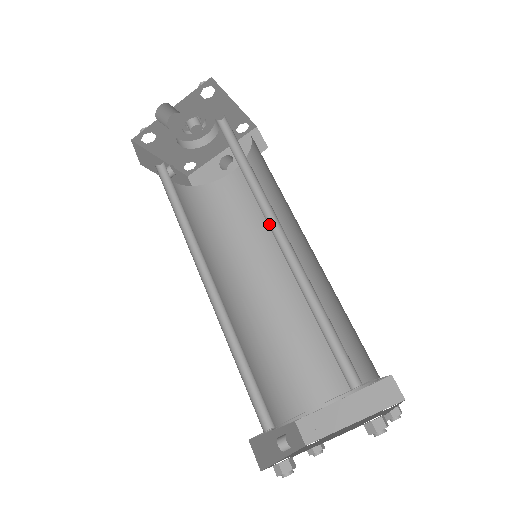
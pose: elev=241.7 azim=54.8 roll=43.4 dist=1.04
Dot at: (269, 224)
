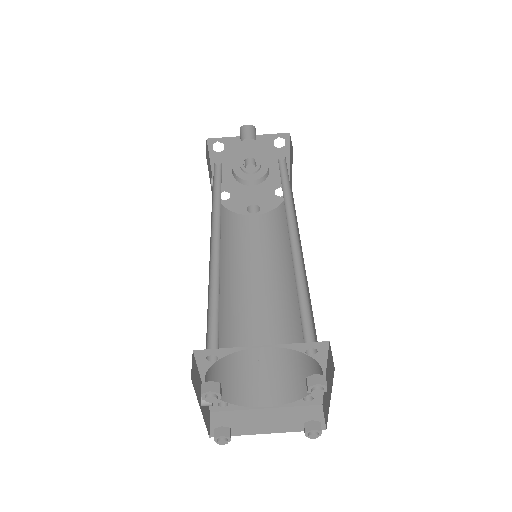
Dot at: (288, 226)
